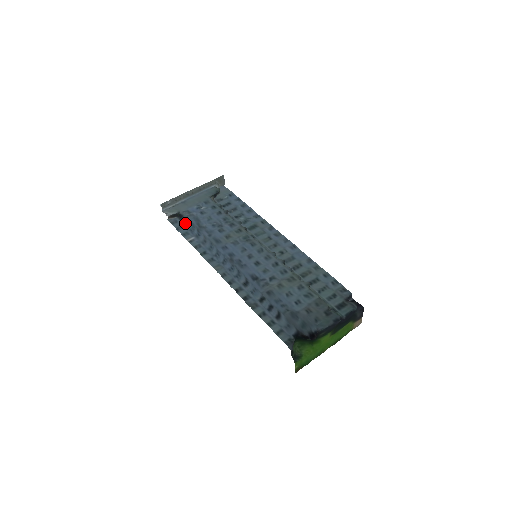
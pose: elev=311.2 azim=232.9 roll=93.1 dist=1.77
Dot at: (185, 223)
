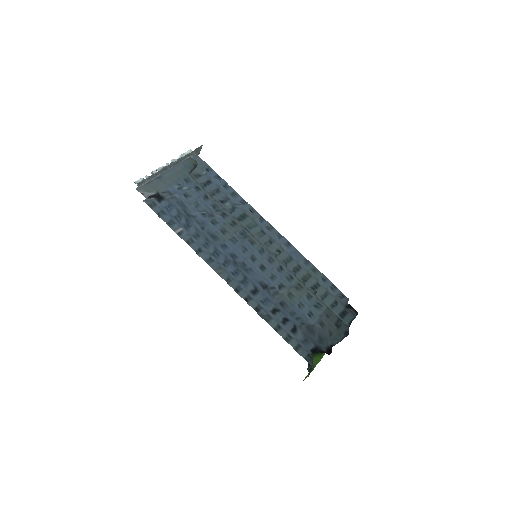
Dot at: (167, 207)
